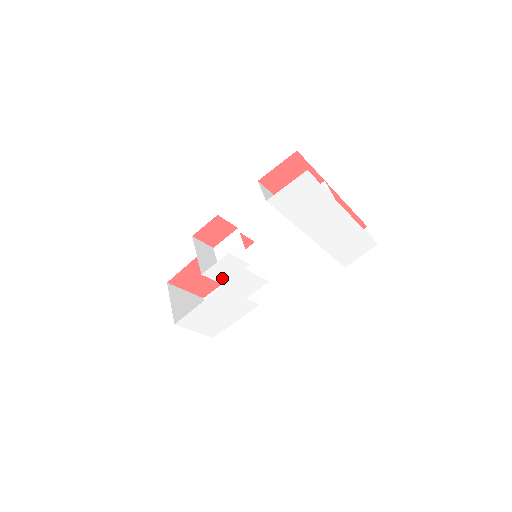
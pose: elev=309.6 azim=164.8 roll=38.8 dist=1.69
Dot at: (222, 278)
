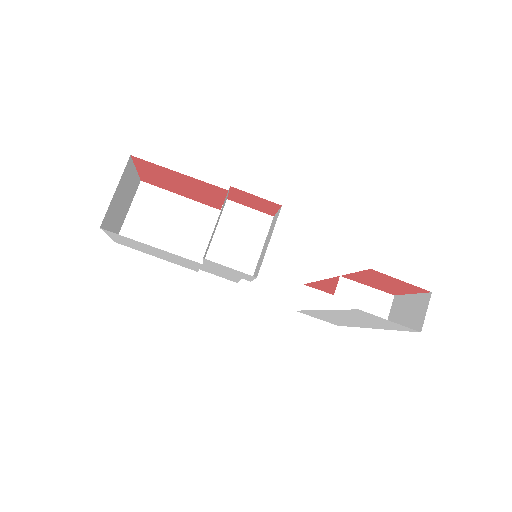
Dot at: (212, 265)
